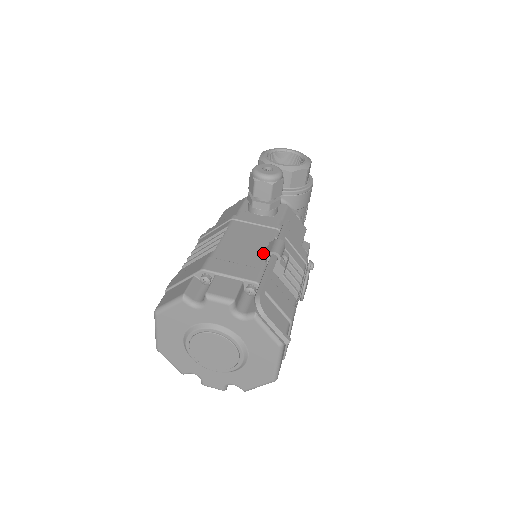
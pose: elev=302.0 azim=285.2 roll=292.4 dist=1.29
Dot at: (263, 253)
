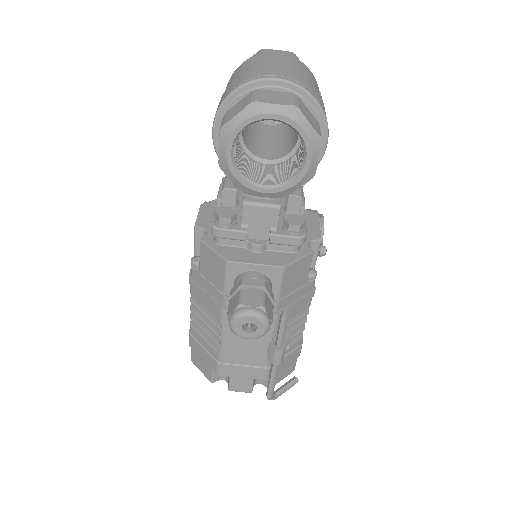
Dot at: (265, 351)
